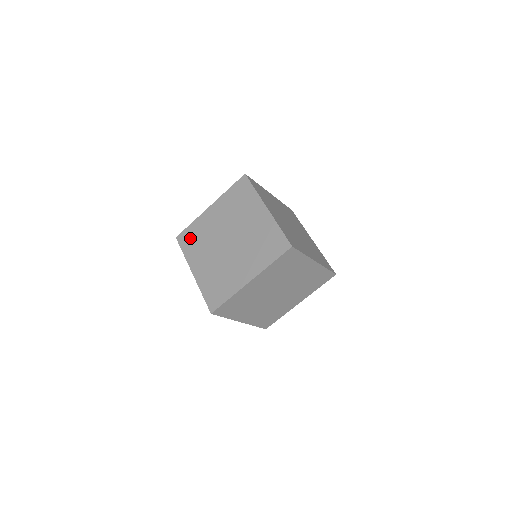
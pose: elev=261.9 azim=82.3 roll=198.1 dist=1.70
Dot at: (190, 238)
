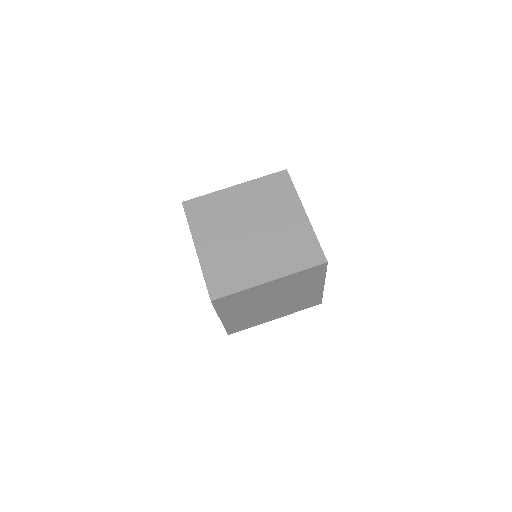
Dot at: (202, 209)
